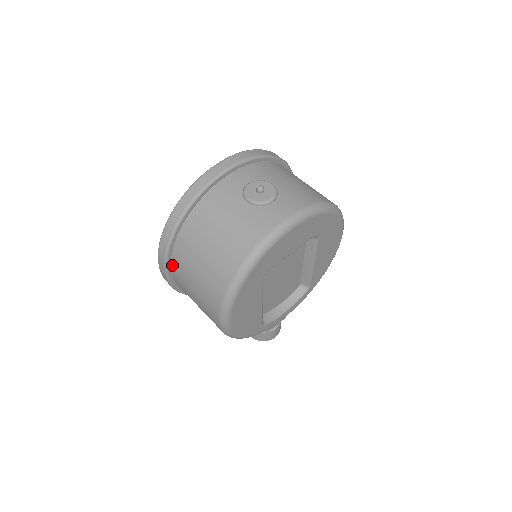
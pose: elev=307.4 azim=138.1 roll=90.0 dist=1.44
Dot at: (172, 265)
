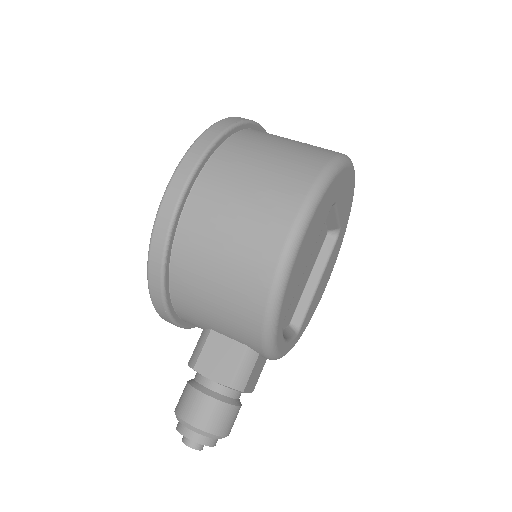
Dot at: (205, 169)
